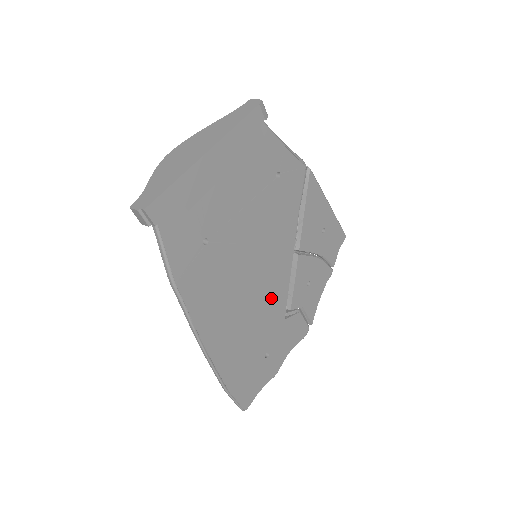
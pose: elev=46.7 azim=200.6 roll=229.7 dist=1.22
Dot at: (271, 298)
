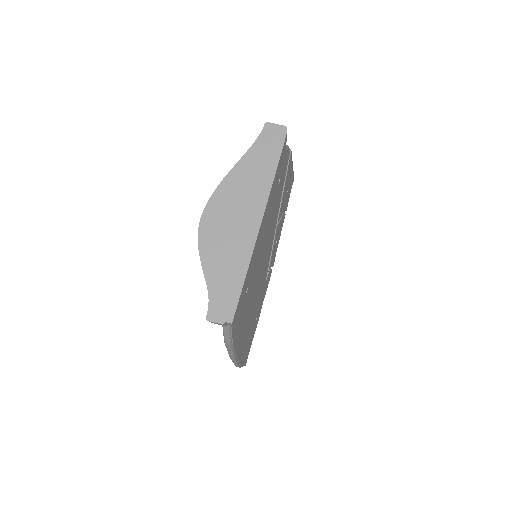
Dot at: (263, 279)
